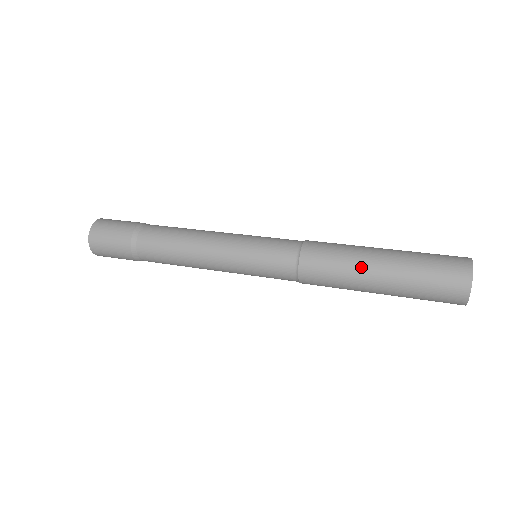
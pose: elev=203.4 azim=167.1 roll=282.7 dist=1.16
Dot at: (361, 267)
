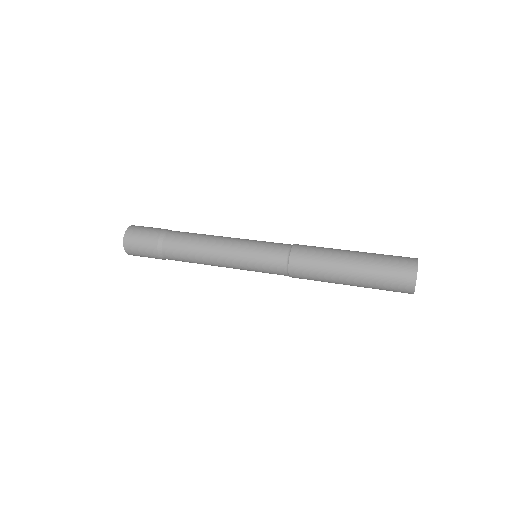
Dot at: (336, 261)
